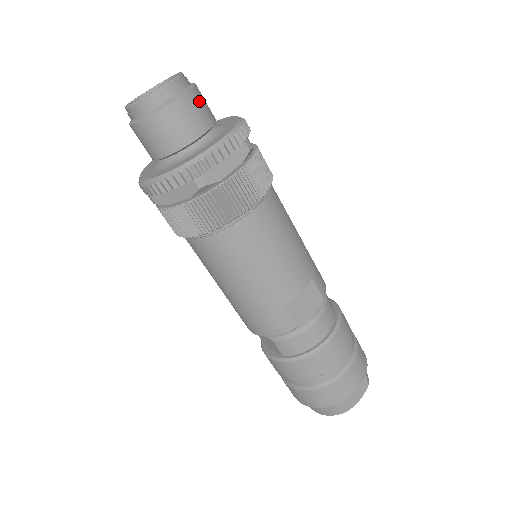
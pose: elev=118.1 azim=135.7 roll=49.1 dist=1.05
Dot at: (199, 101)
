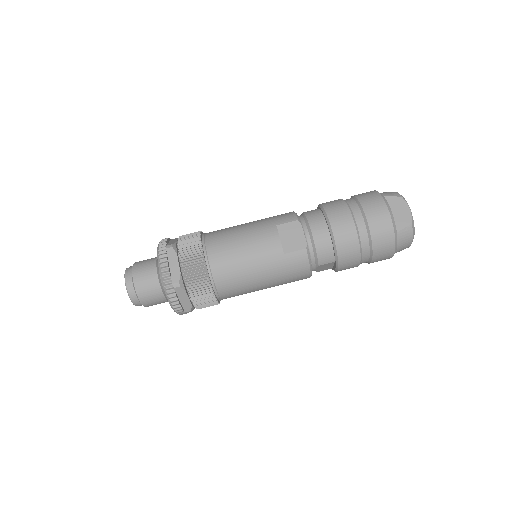
Dot at: (140, 266)
